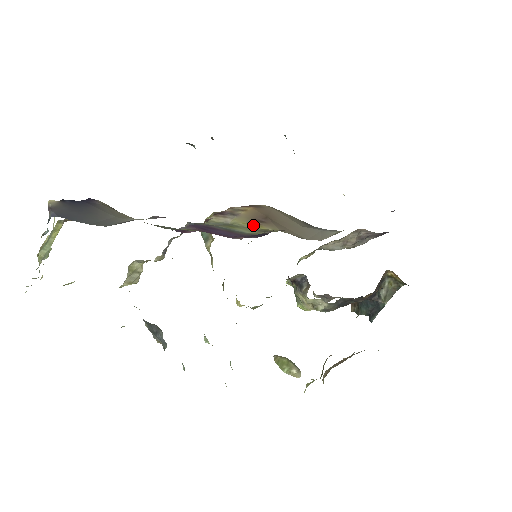
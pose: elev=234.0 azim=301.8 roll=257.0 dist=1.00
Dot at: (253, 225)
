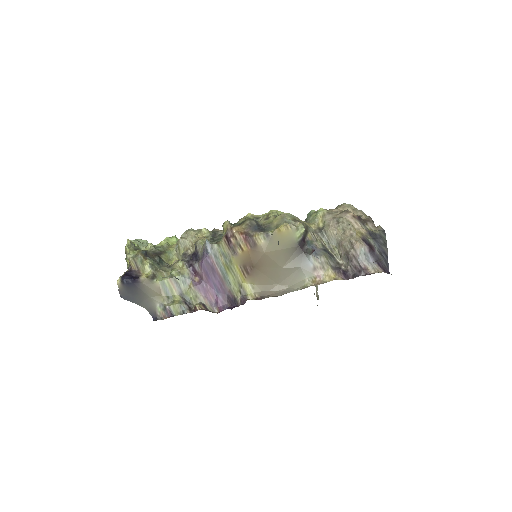
Dot at: (240, 274)
